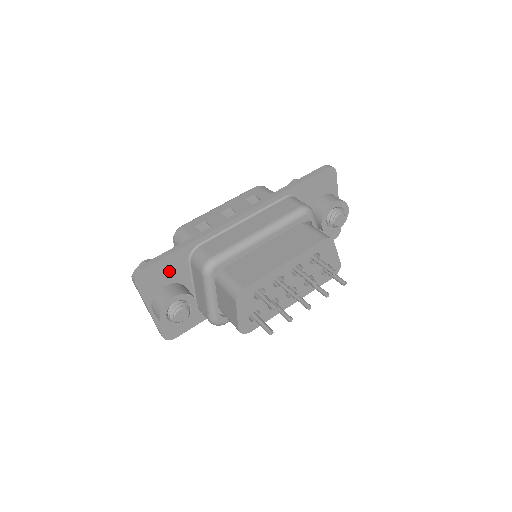
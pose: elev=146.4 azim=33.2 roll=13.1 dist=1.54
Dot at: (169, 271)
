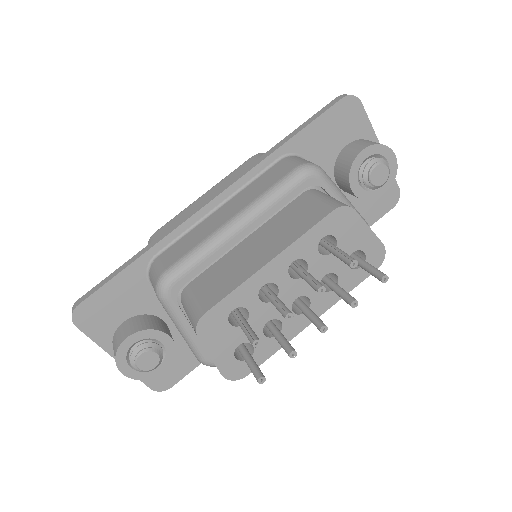
Dot at: (122, 300)
